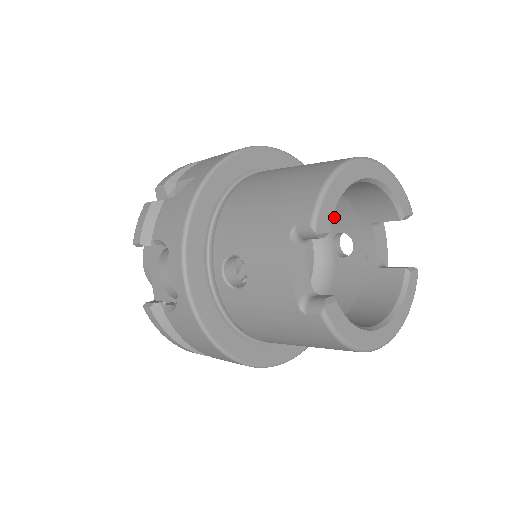
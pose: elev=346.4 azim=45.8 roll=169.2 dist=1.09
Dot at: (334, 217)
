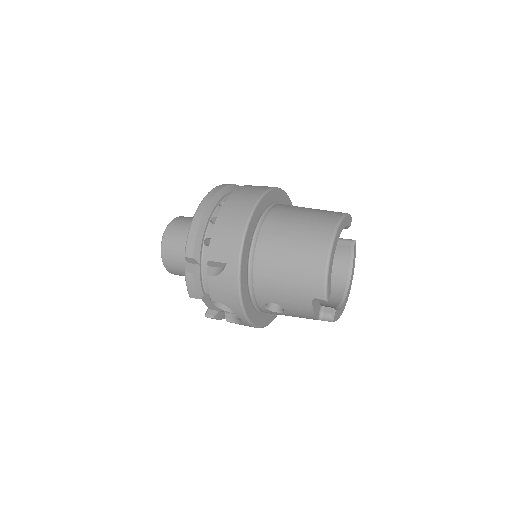
Dot at: occluded
